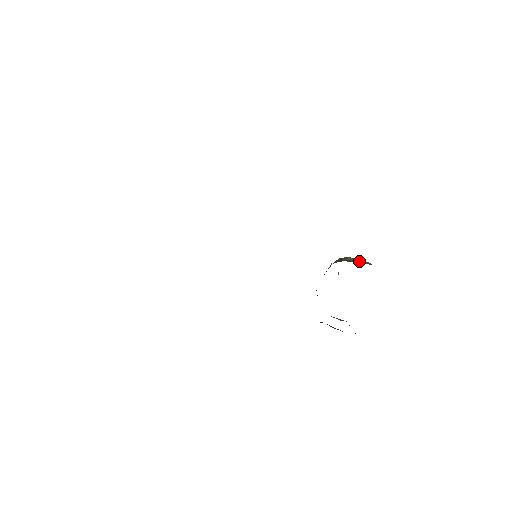
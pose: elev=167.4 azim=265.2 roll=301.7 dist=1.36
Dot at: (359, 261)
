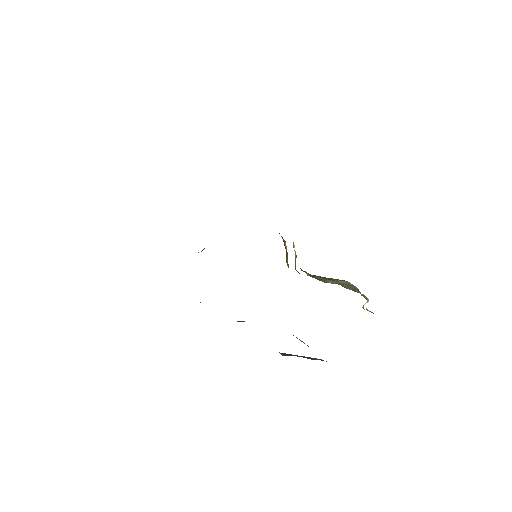
Dot at: (320, 277)
